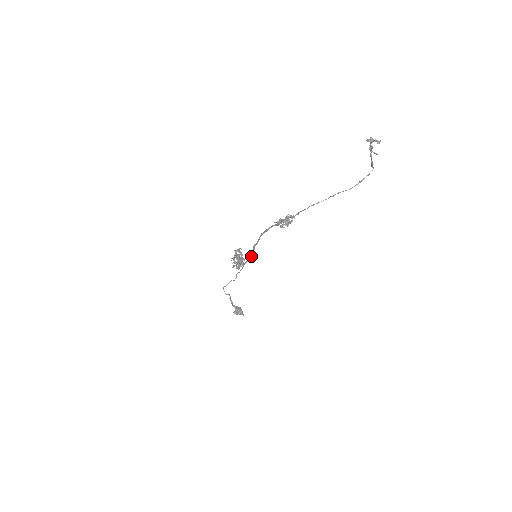
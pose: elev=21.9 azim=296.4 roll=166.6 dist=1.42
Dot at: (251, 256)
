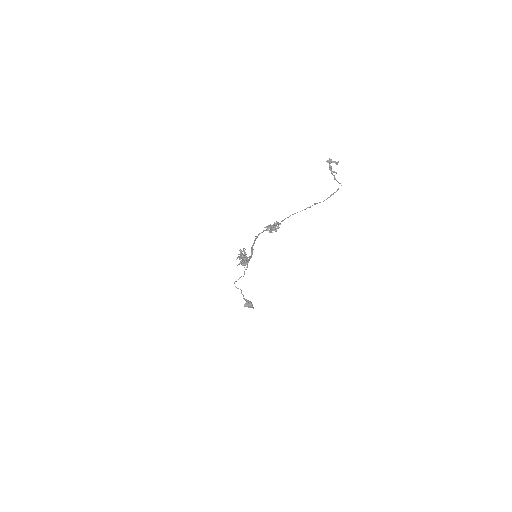
Dot at: (251, 256)
